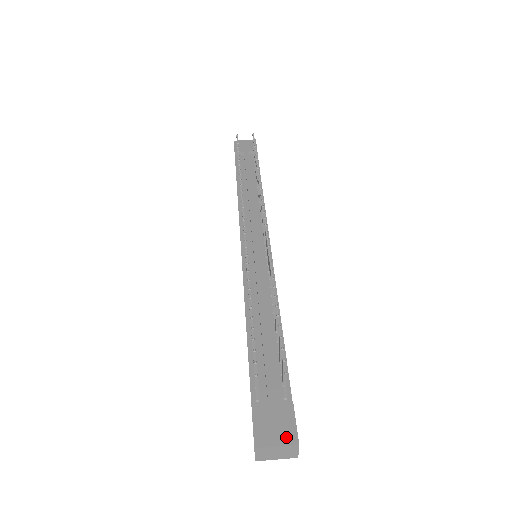
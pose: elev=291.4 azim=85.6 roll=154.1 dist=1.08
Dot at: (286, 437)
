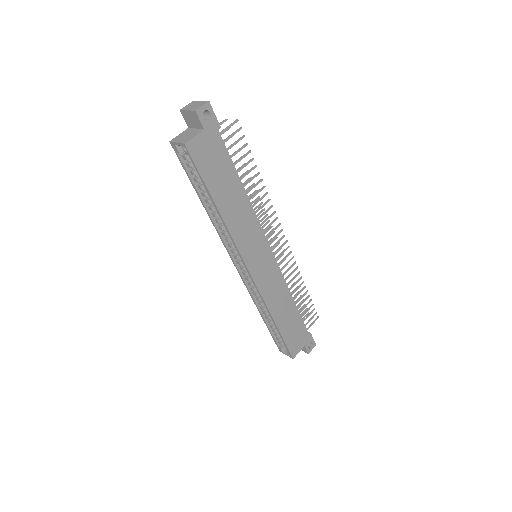
Dot at: occluded
